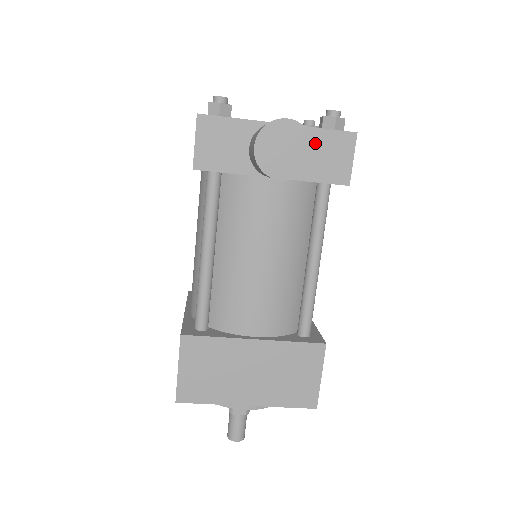
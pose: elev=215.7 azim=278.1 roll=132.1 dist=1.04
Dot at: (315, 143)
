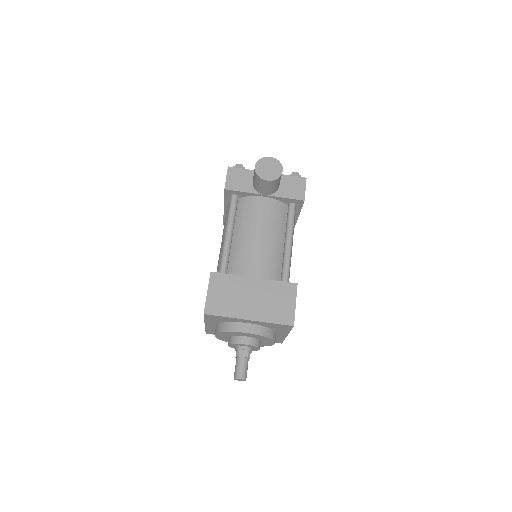
Dot at: (286, 181)
